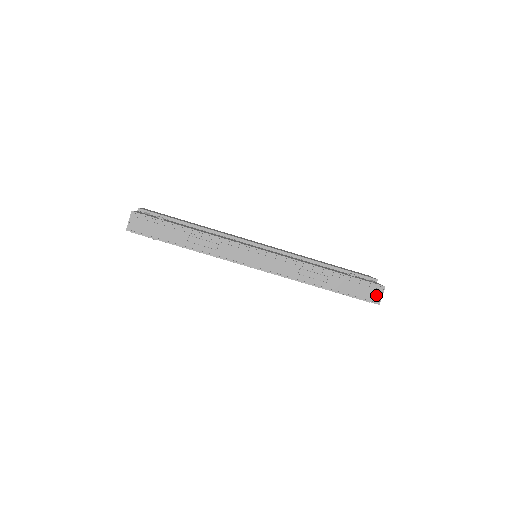
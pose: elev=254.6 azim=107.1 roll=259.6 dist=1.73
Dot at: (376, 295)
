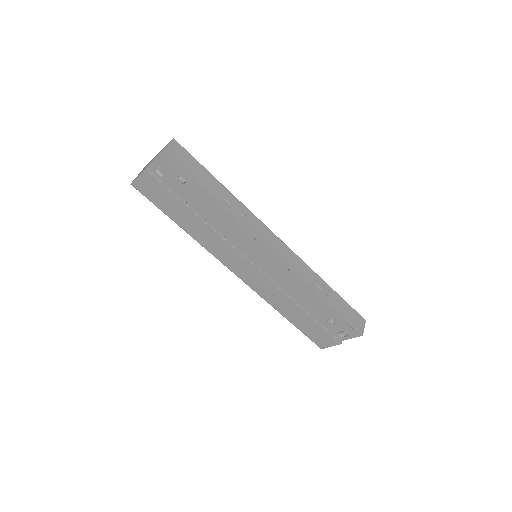
Dot at: (361, 324)
